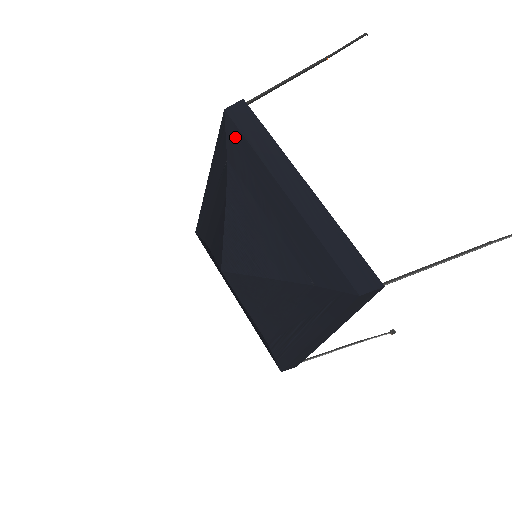
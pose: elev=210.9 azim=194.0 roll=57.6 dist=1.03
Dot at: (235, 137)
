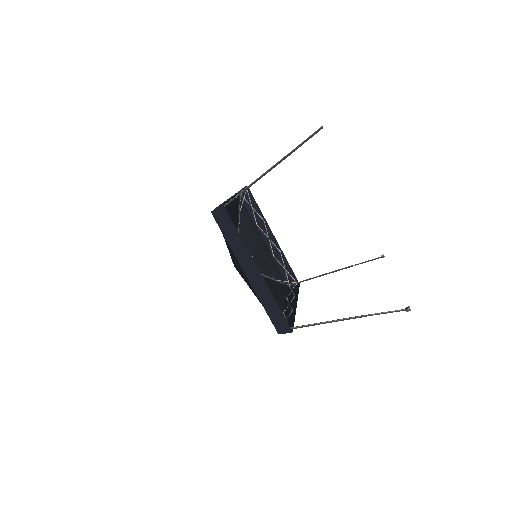
Dot at: (236, 199)
